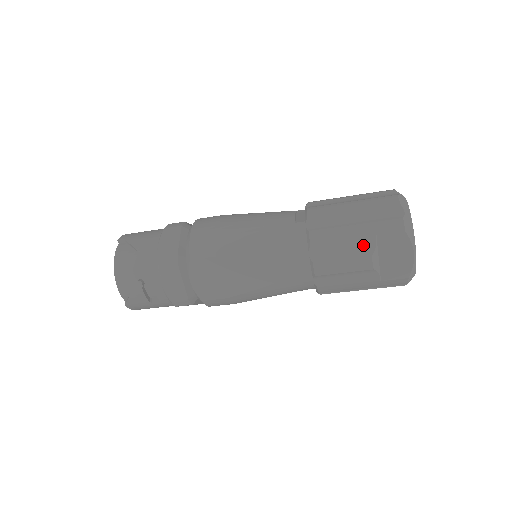
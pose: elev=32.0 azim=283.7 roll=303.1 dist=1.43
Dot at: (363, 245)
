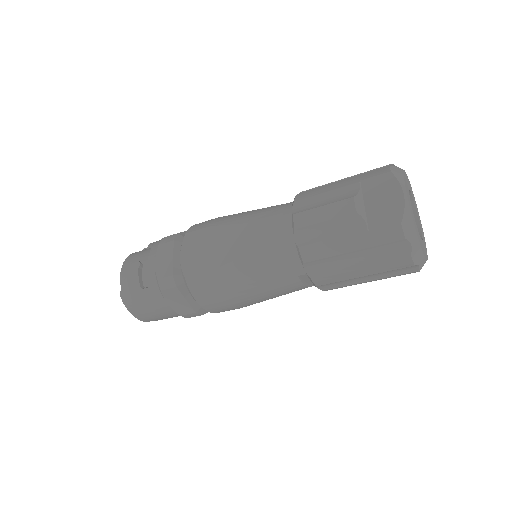
Dot at: (346, 192)
